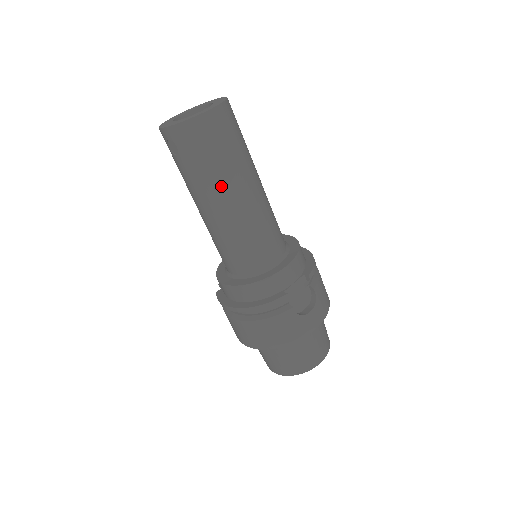
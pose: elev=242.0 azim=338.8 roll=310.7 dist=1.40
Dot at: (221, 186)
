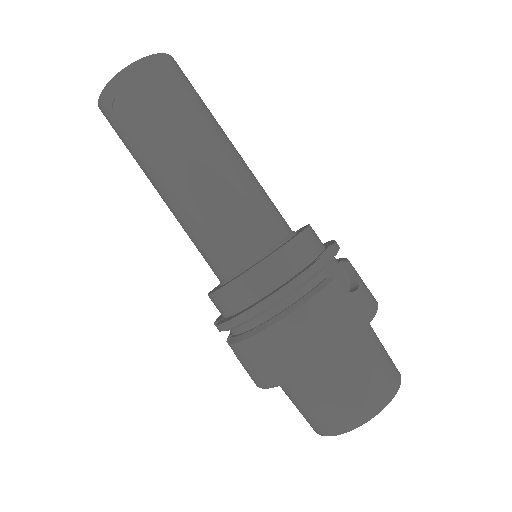
Dot at: (192, 137)
